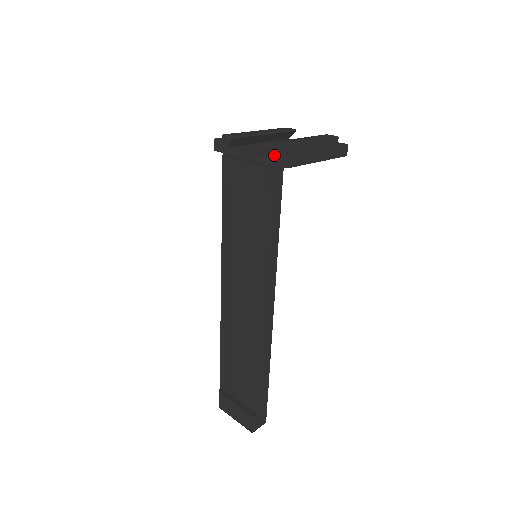
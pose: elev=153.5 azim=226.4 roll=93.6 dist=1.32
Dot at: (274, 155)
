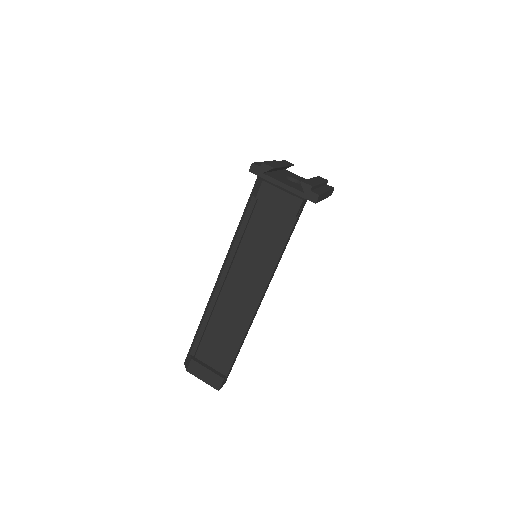
Dot at: (307, 192)
